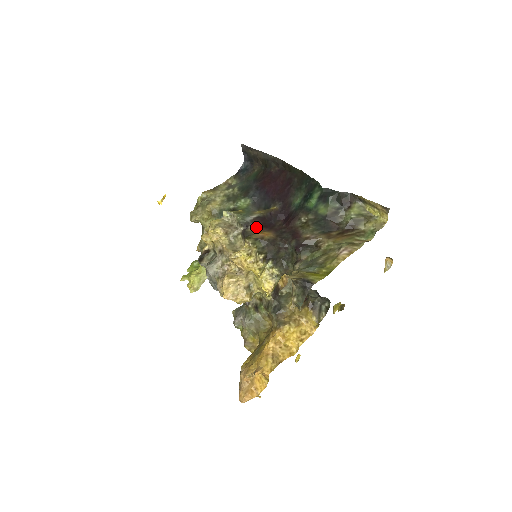
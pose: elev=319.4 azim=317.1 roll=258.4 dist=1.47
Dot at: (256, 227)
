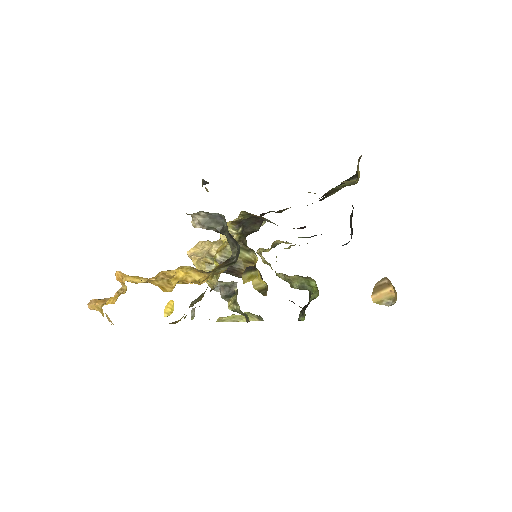
Dot at: (268, 221)
